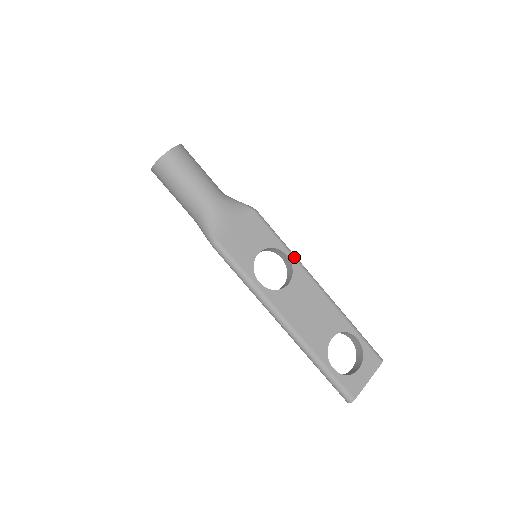
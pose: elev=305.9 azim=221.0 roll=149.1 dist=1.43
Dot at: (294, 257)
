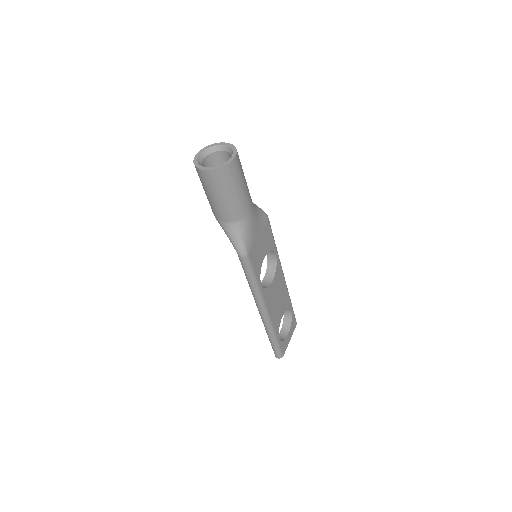
Dot at: (278, 256)
